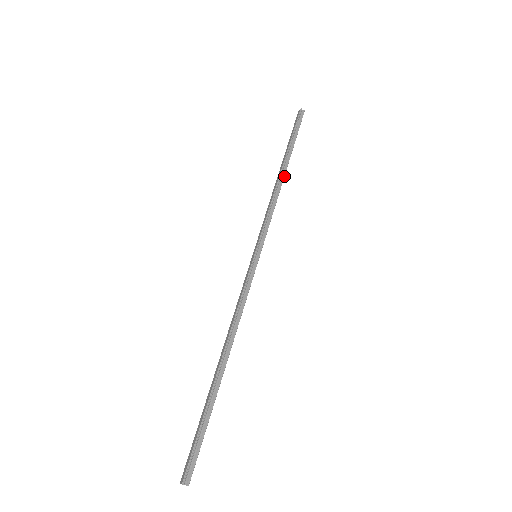
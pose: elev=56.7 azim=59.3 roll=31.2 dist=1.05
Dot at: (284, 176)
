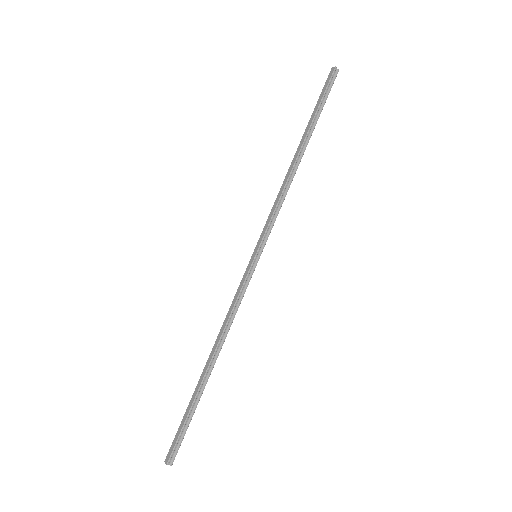
Dot at: (300, 161)
